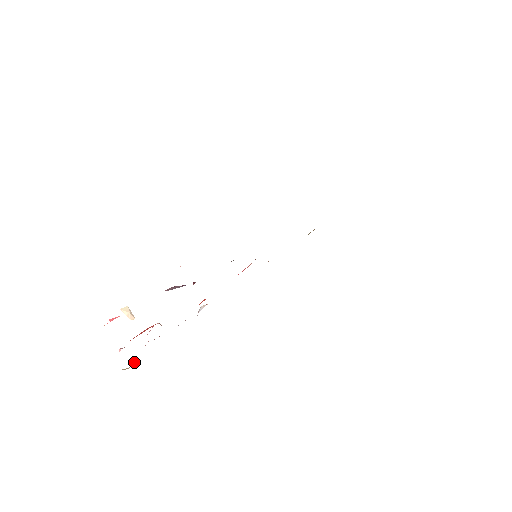
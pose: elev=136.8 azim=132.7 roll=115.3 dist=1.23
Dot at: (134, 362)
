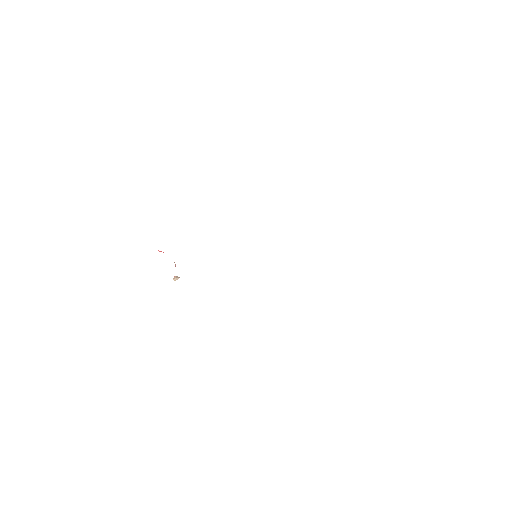
Dot at: occluded
